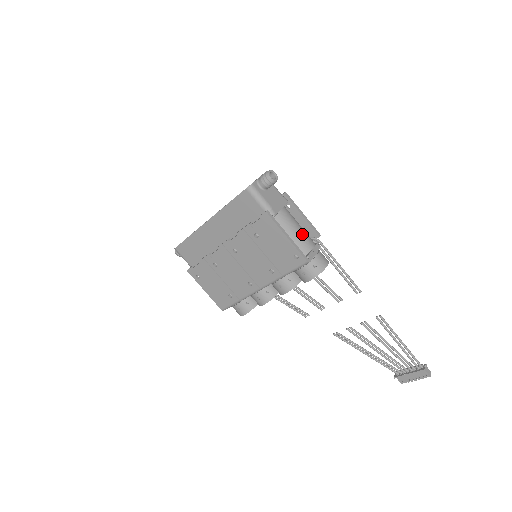
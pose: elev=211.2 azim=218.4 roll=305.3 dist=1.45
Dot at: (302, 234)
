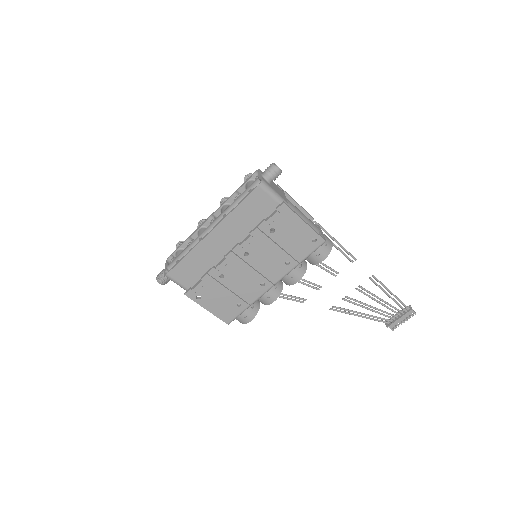
Dot at: (308, 219)
